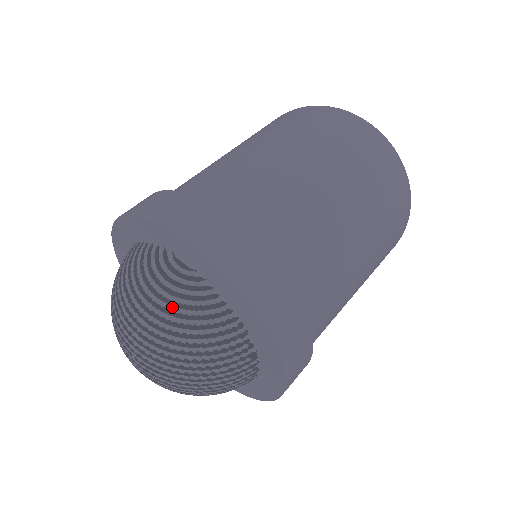
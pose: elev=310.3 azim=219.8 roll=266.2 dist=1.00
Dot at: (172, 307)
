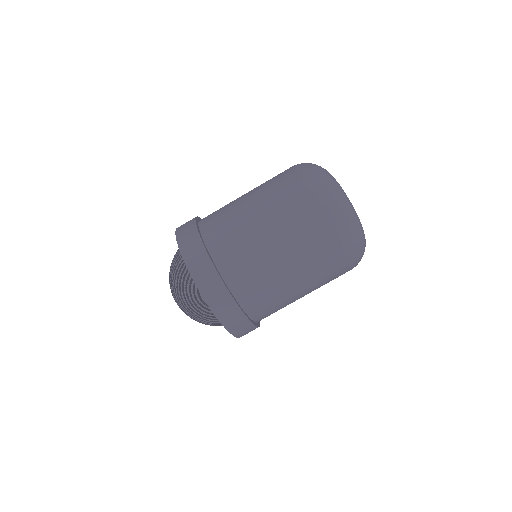
Dot at: (196, 311)
